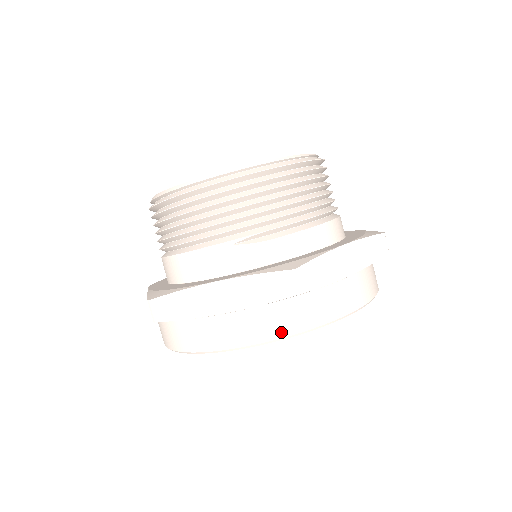
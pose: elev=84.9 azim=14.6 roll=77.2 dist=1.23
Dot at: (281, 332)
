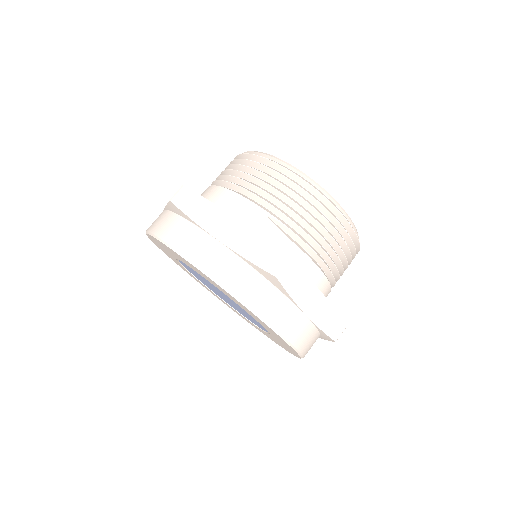
Dot at: (235, 288)
